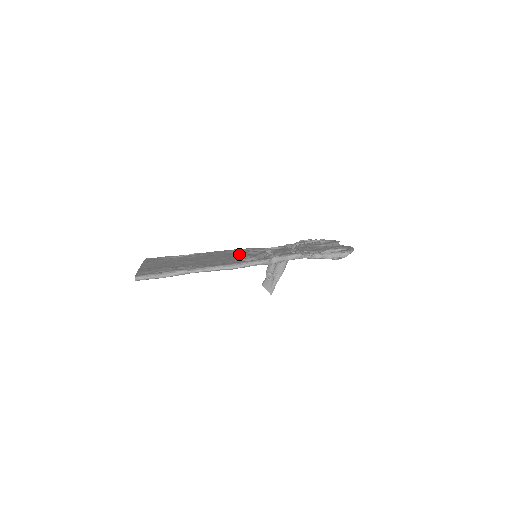
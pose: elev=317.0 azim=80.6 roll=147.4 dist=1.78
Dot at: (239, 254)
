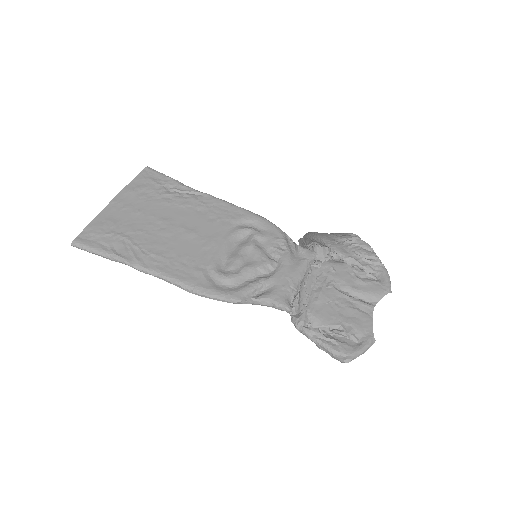
Dot at: (241, 236)
